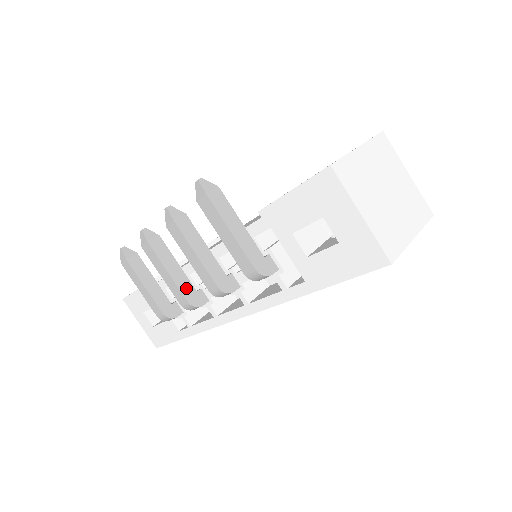
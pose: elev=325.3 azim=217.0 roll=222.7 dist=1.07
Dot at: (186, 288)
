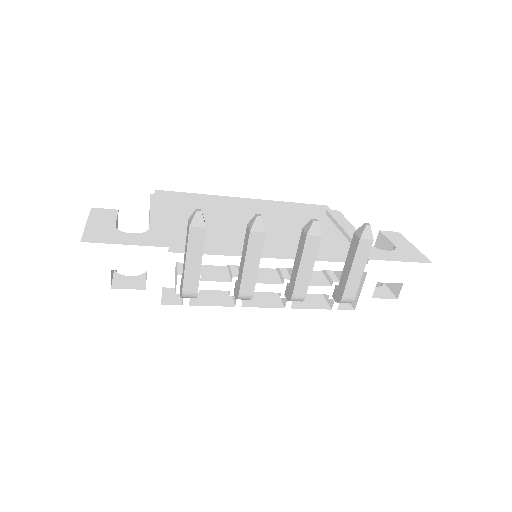
Dot at: (254, 281)
